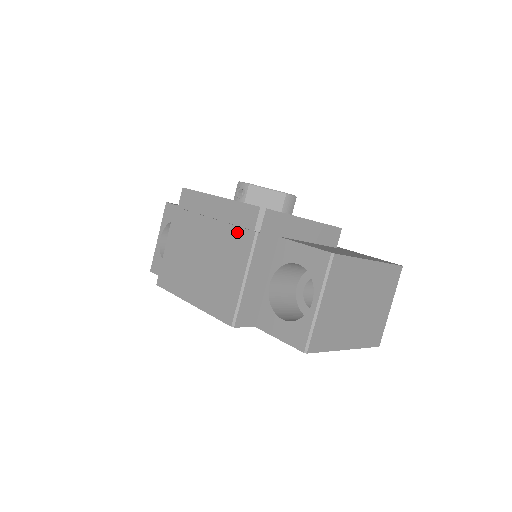
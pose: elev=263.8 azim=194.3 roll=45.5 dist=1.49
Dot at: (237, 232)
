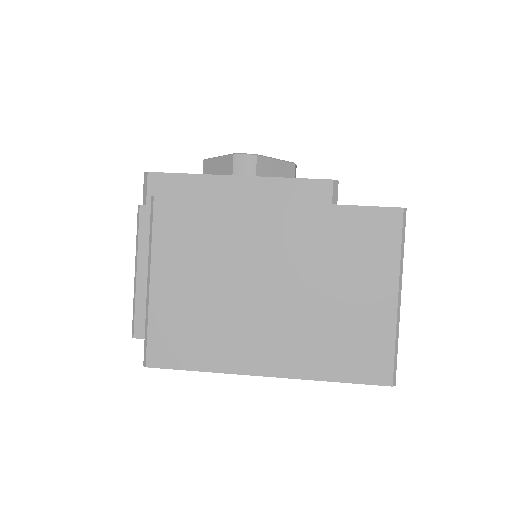
Dot at: occluded
